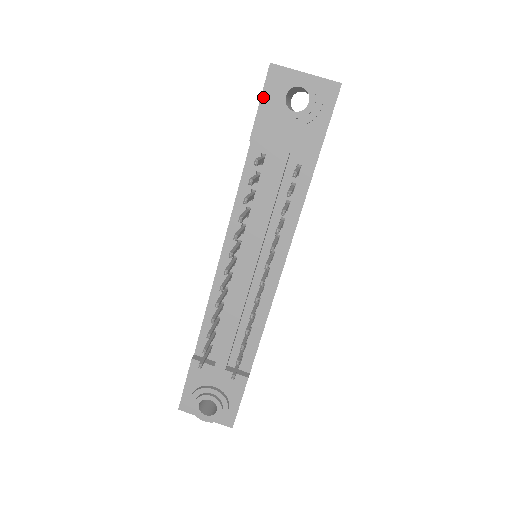
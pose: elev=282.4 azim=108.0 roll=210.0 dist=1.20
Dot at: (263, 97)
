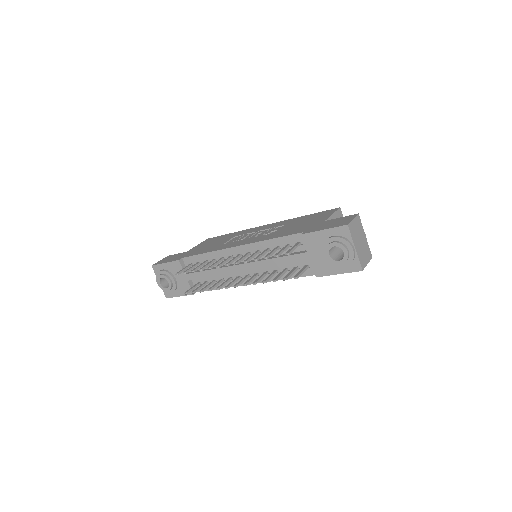
Dot at: (328, 230)
